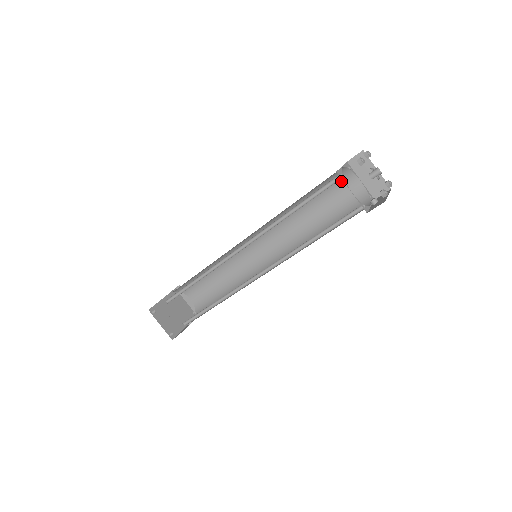
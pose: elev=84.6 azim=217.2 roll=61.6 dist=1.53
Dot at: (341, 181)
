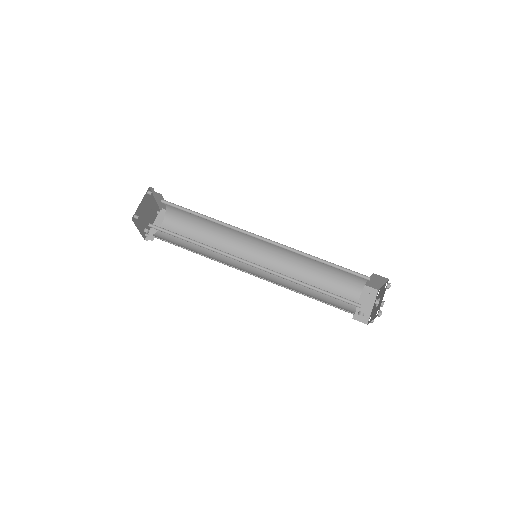
Dot at: (350, 288)
